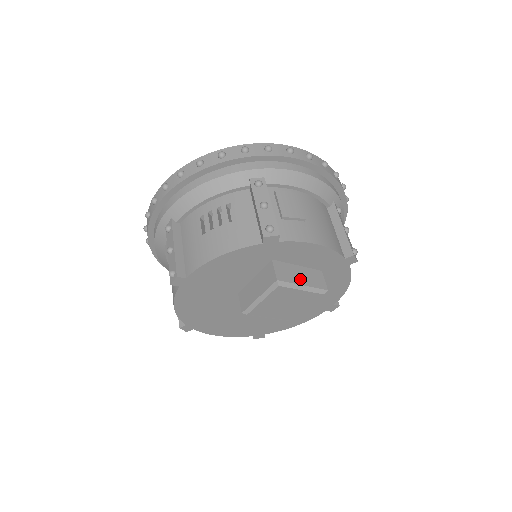
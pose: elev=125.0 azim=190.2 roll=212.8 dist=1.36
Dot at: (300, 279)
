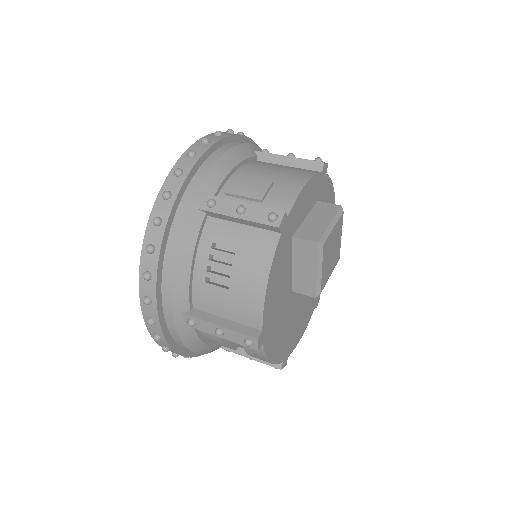
Dot at: (322, 223)
